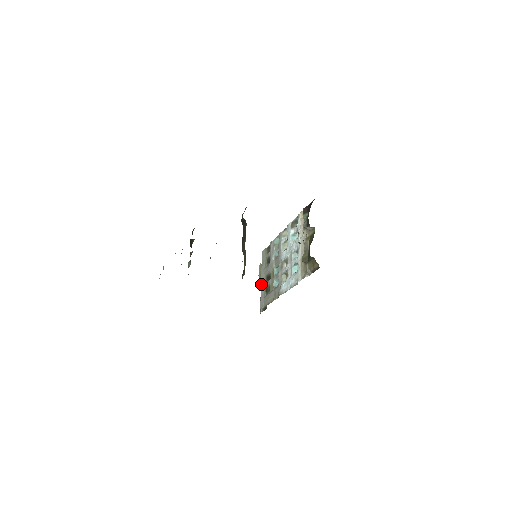
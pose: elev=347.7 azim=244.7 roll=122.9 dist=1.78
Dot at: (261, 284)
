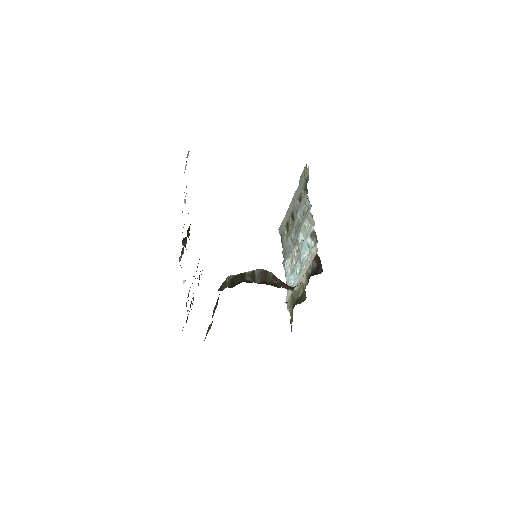
Dot at: (288, 209)
